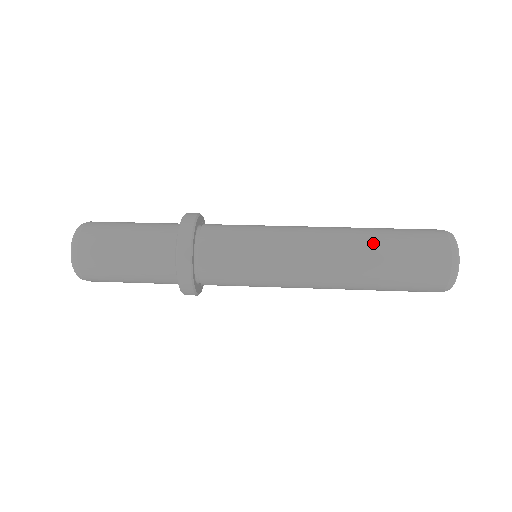
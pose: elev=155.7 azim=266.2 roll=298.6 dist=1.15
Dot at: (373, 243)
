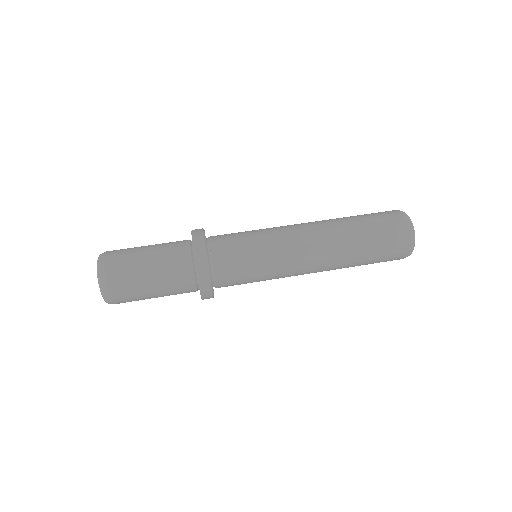
Dot at: (348, 225)
